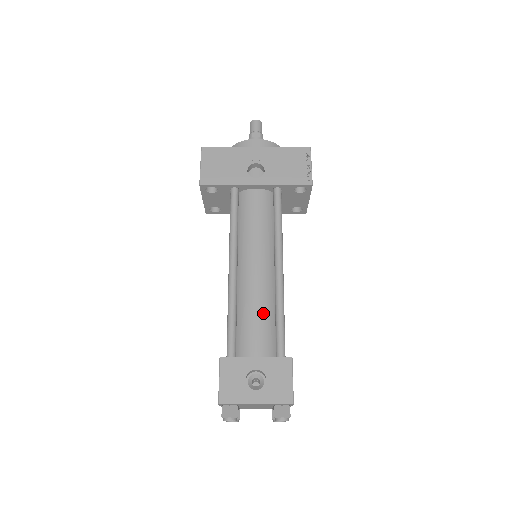
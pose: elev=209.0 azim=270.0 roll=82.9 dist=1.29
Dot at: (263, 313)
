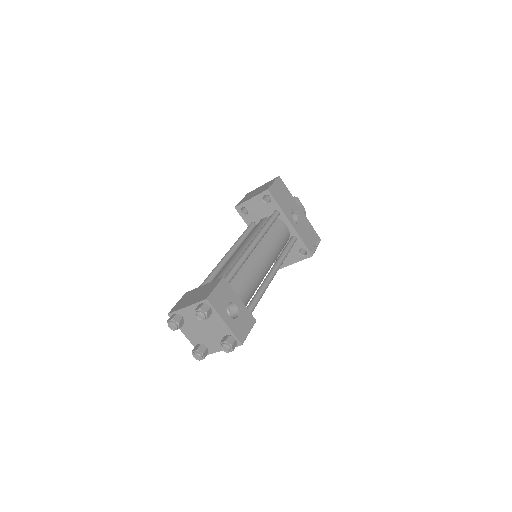
Dot at: (253, 284)
